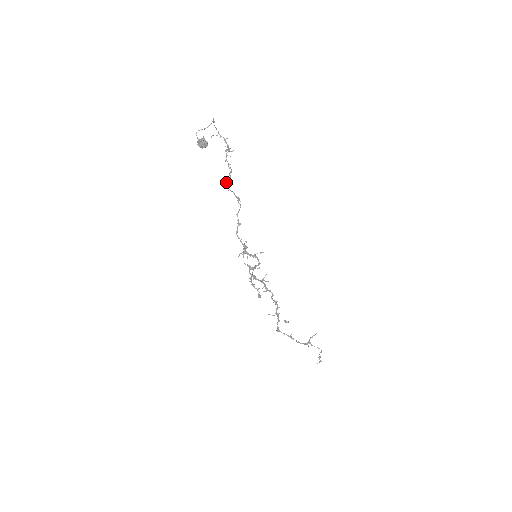
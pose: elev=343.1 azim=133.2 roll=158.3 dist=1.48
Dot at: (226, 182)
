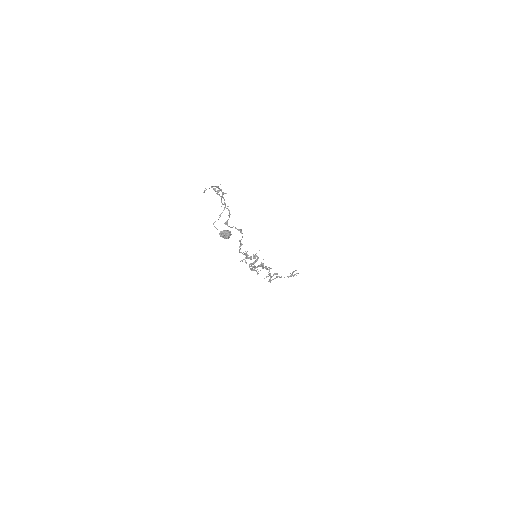
Dot at: (227, 223)
